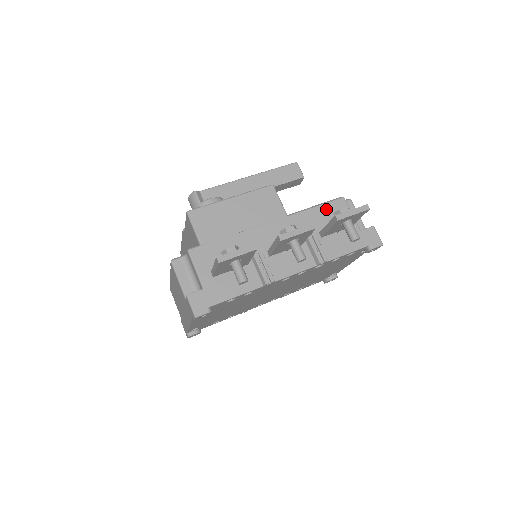
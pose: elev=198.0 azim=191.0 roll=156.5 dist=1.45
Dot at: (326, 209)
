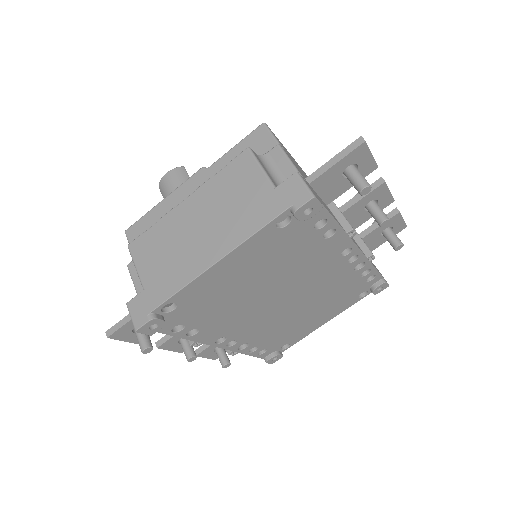
Dot at: occluded
